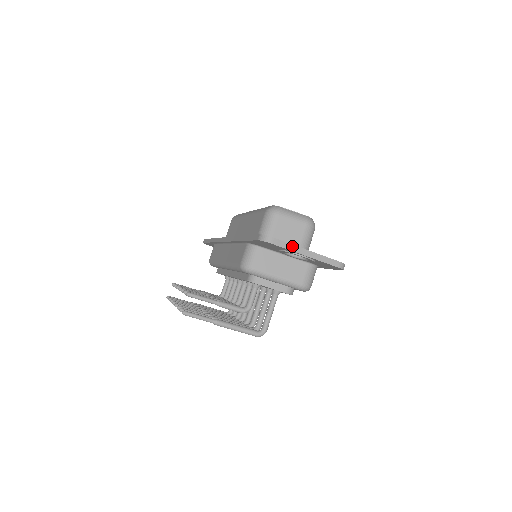
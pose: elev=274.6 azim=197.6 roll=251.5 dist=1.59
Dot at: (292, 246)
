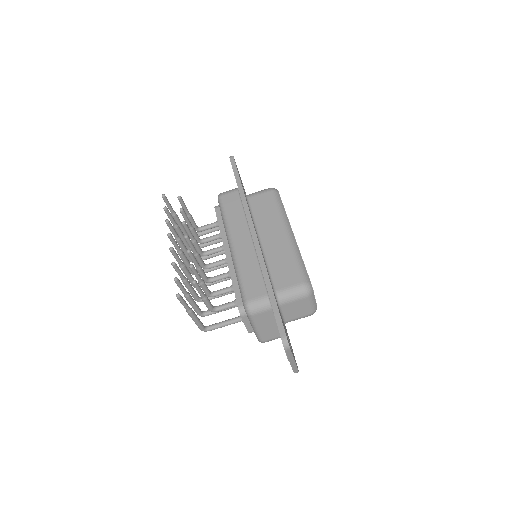
Dot at: (292, 356)
